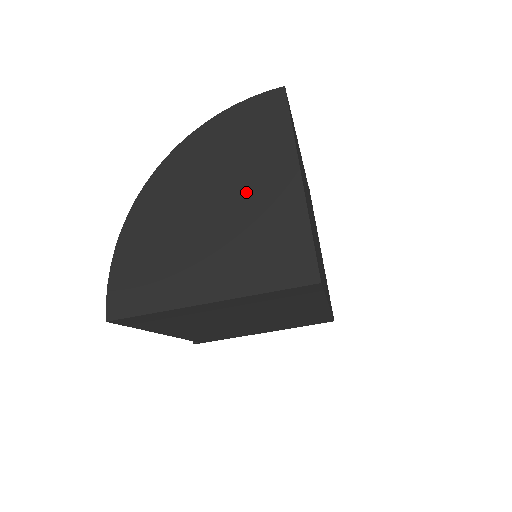
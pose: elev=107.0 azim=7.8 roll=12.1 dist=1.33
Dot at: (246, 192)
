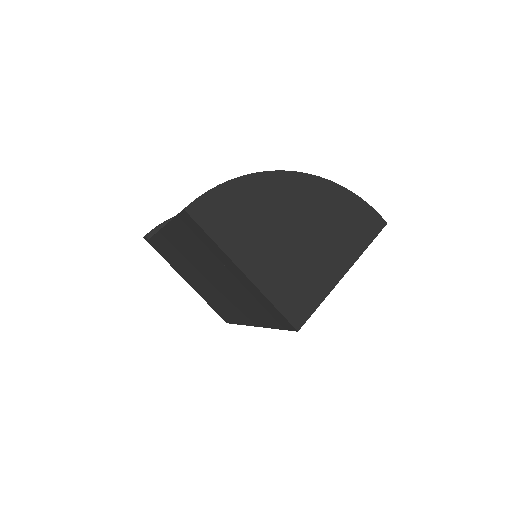
Dot at: (318, 246)
